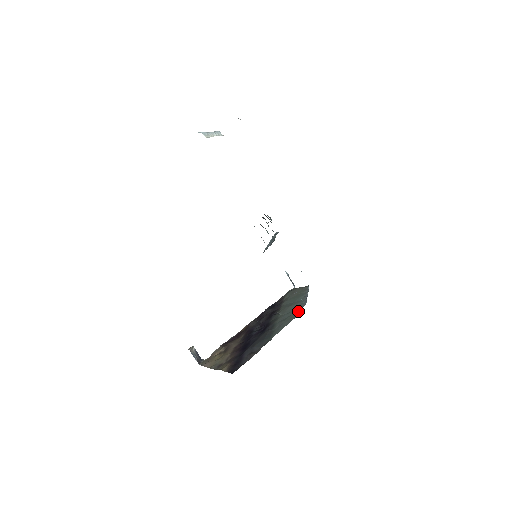
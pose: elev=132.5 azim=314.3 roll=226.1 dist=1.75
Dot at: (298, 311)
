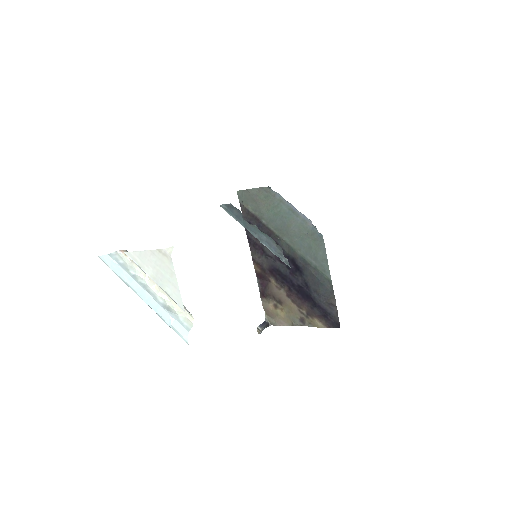
Dot at: (316, 236)
